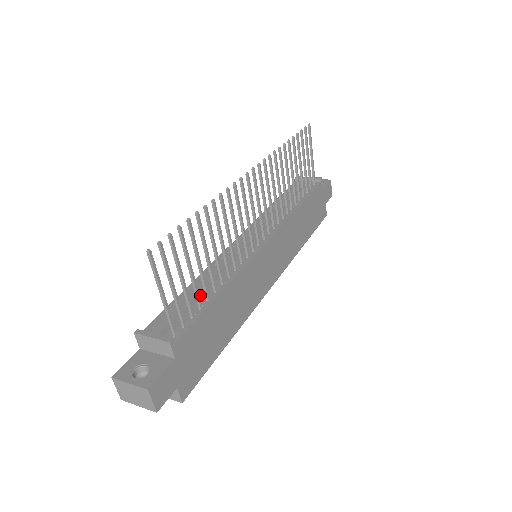
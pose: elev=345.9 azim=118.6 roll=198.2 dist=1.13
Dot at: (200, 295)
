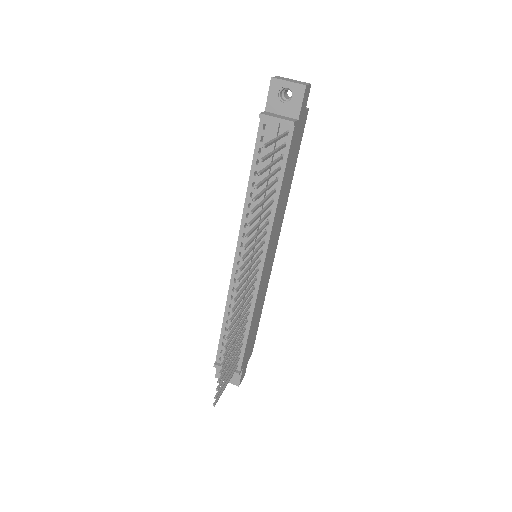
Dot at: (236, 333)
